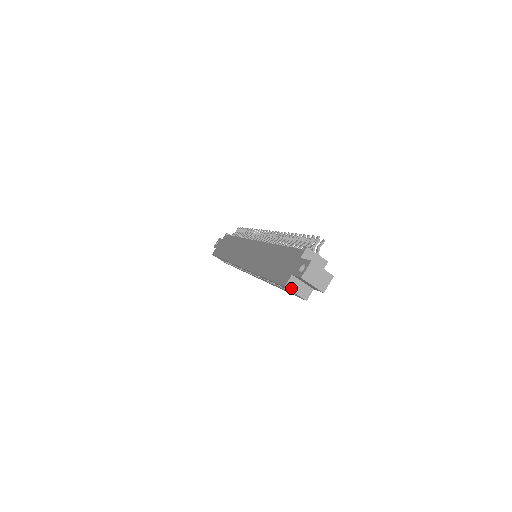
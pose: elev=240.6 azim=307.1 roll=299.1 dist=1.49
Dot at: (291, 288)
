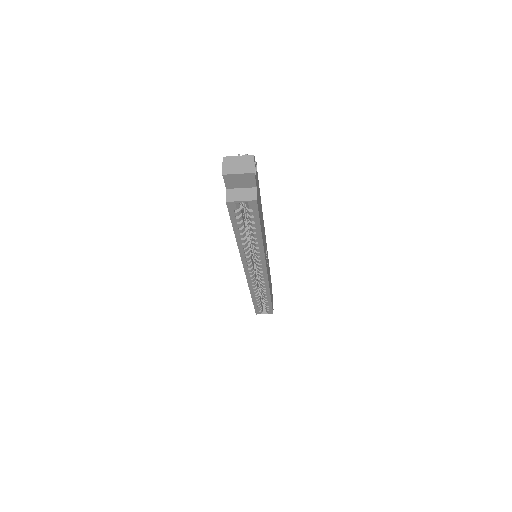
Dot at: (233, 199)
